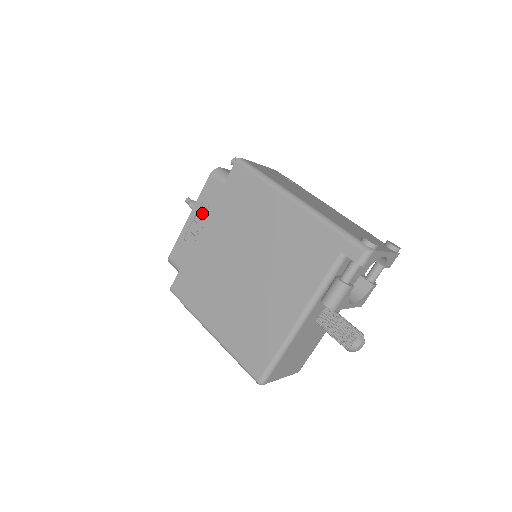
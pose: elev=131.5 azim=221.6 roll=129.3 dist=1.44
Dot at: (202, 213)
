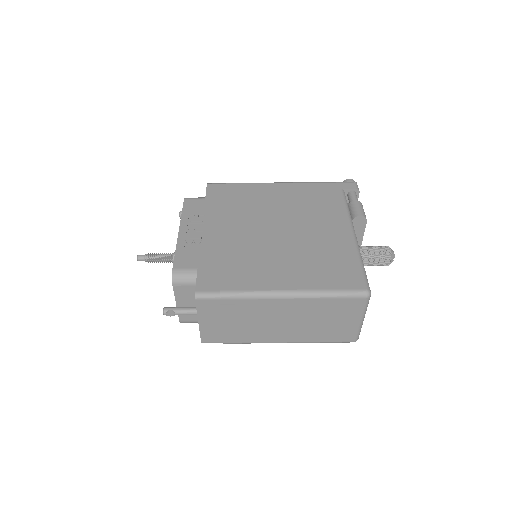
Dot at: (195, 222)
